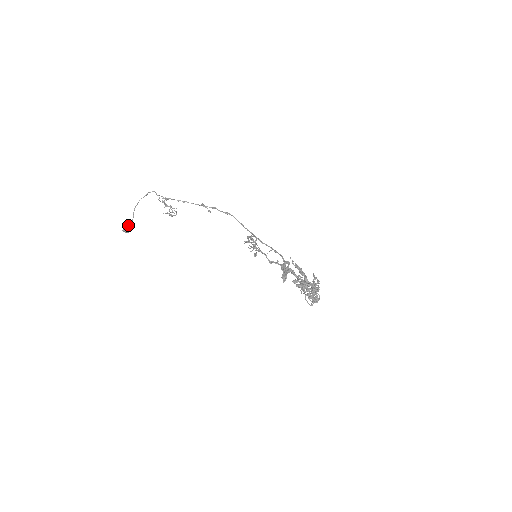
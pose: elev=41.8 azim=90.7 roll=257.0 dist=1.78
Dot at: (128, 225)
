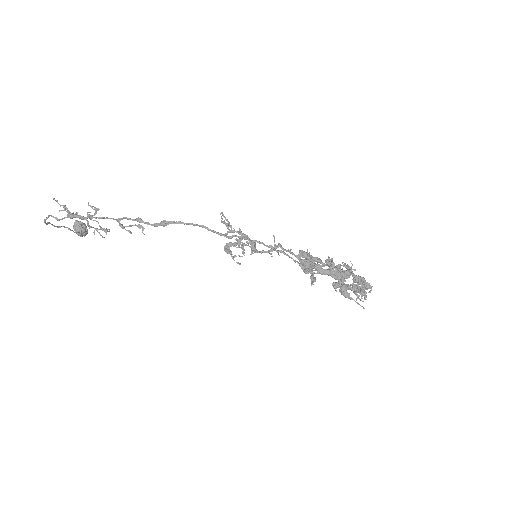
Dot at: (80, 236)
